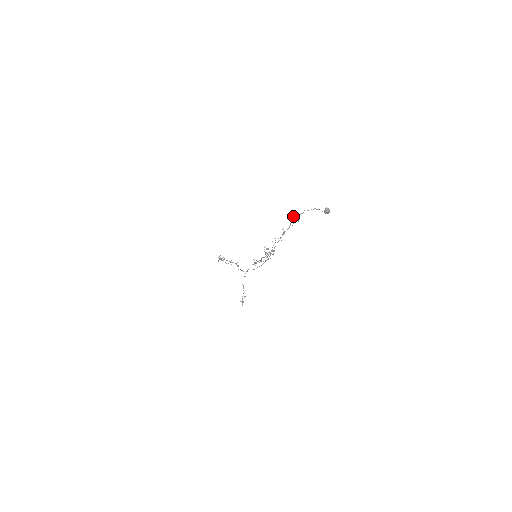
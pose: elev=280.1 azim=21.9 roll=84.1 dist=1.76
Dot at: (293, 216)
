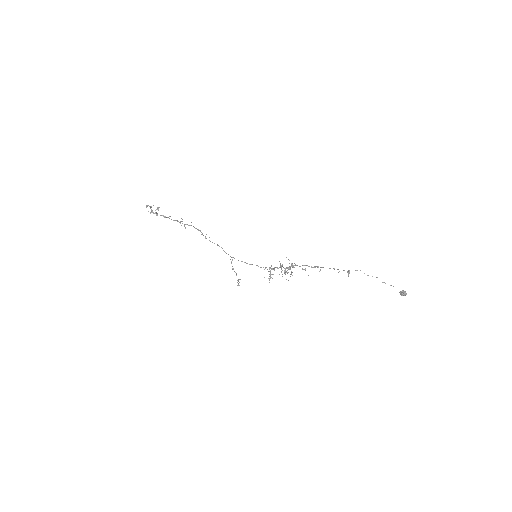
Dot at: occluded
